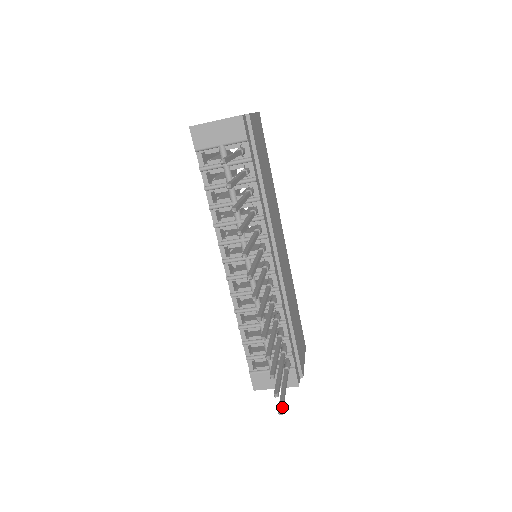
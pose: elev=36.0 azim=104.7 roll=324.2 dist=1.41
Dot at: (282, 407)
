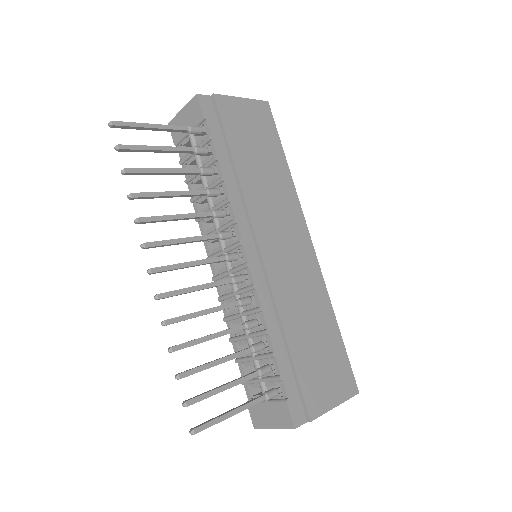
Dot at: (199, 425)
